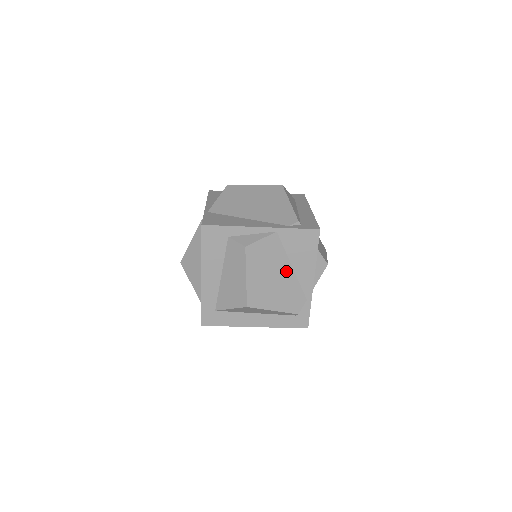
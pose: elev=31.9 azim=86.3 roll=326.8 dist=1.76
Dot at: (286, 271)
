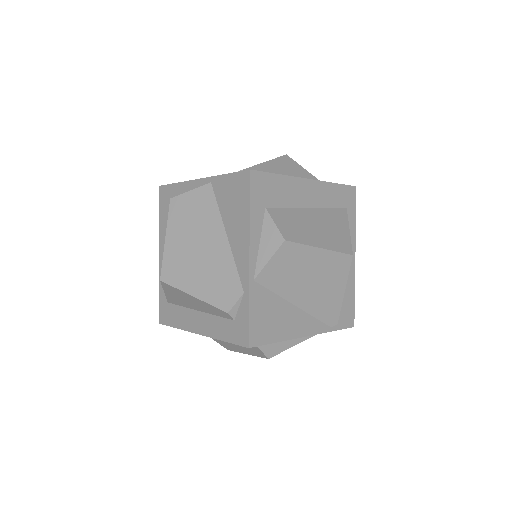
Dot at: (217, 240)
